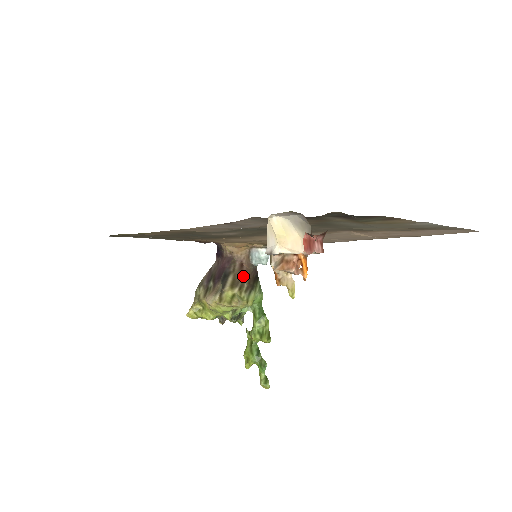
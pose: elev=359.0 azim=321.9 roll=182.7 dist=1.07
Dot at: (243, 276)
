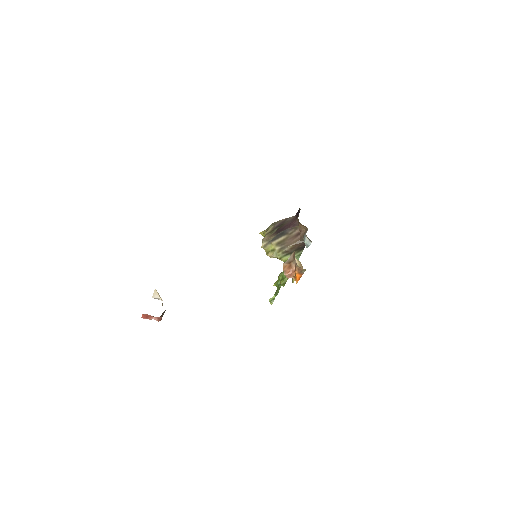
Dot at: (291, 242)
